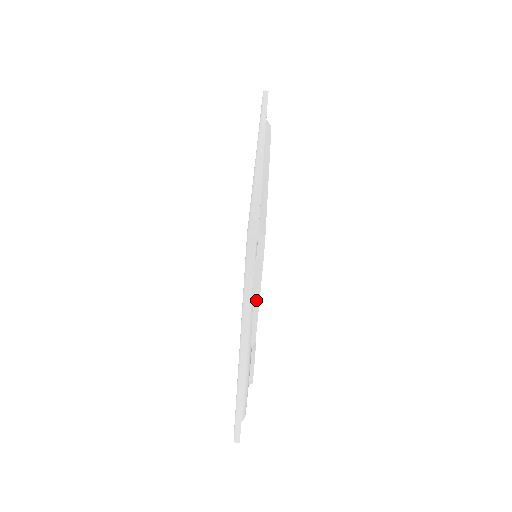
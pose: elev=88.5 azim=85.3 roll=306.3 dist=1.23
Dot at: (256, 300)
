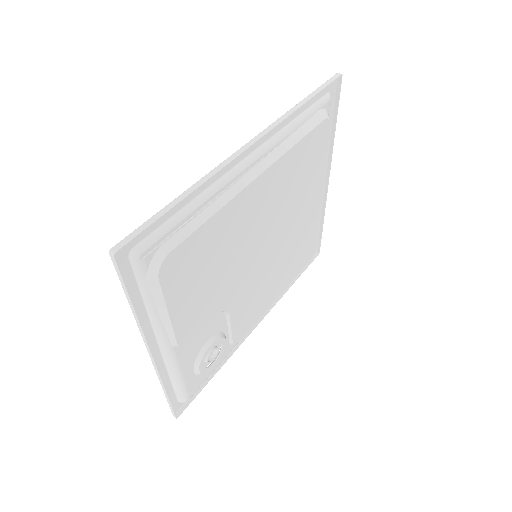
Dot at: (162, 309)
